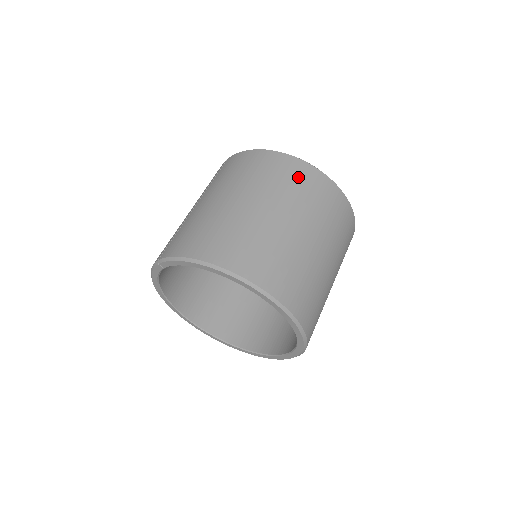
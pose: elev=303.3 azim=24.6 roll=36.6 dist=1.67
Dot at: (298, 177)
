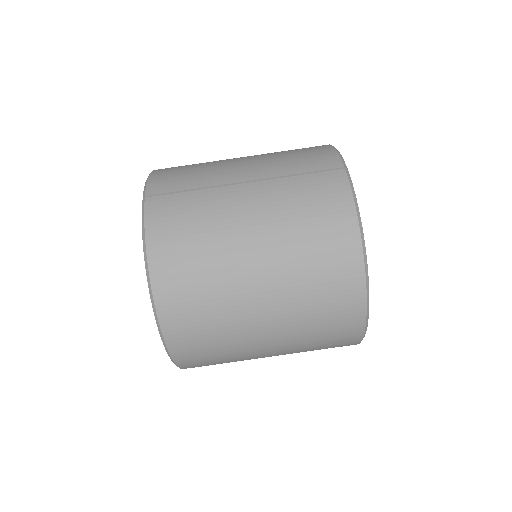
Dot at: (335, 302)
